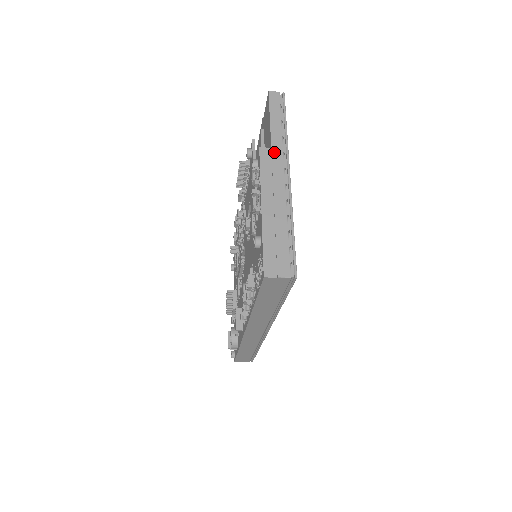
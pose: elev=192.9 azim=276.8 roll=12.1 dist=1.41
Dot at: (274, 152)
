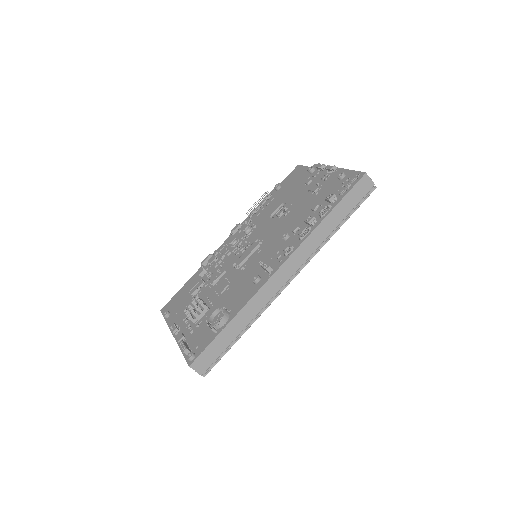
Dot at: occluded
